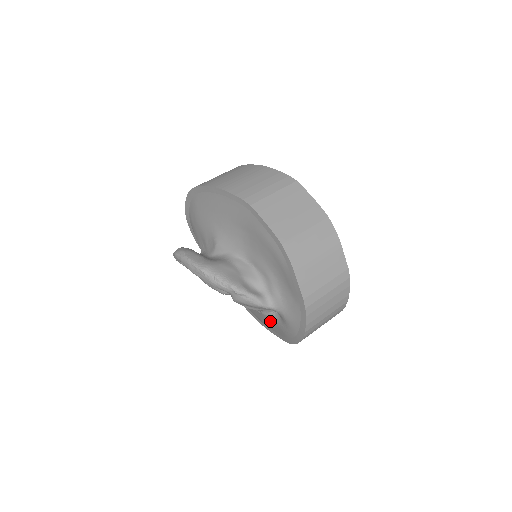
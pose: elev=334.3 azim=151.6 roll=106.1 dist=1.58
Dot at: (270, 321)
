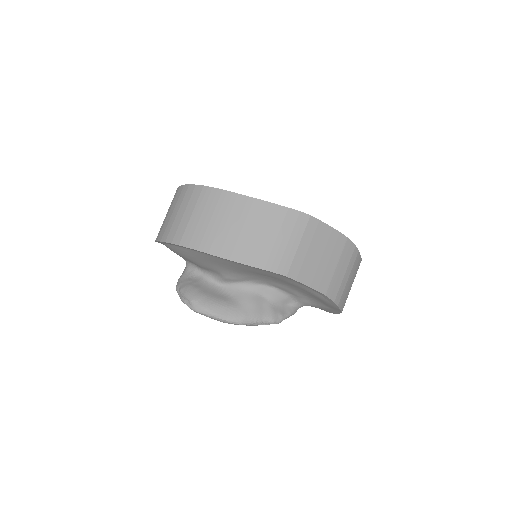
Dot at: occluded
